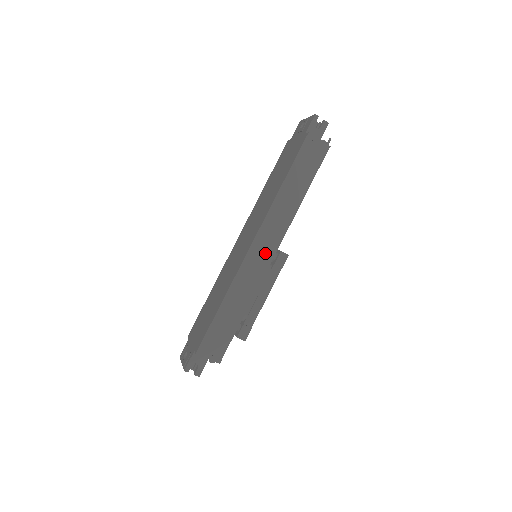
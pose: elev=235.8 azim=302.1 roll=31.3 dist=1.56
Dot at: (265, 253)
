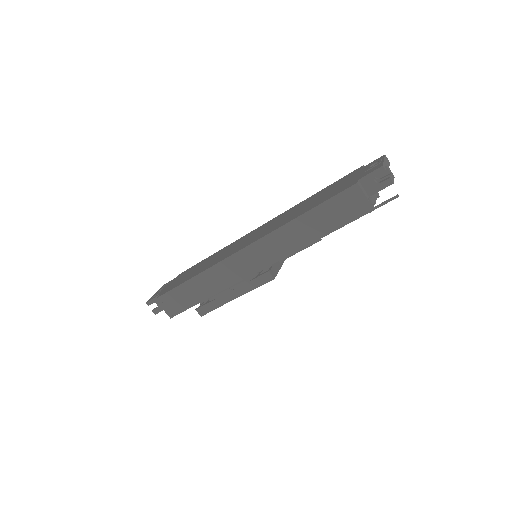
Dot at: (250, 265)
